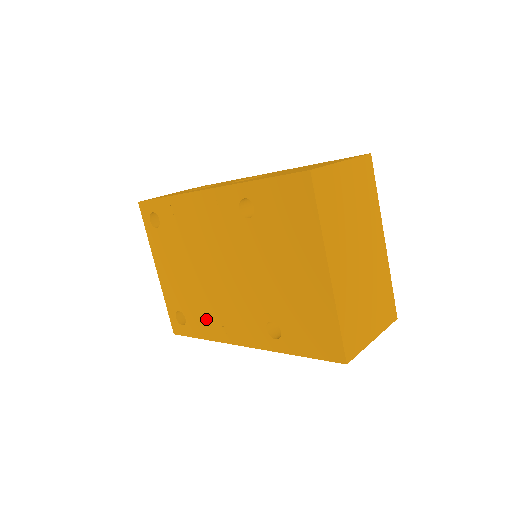
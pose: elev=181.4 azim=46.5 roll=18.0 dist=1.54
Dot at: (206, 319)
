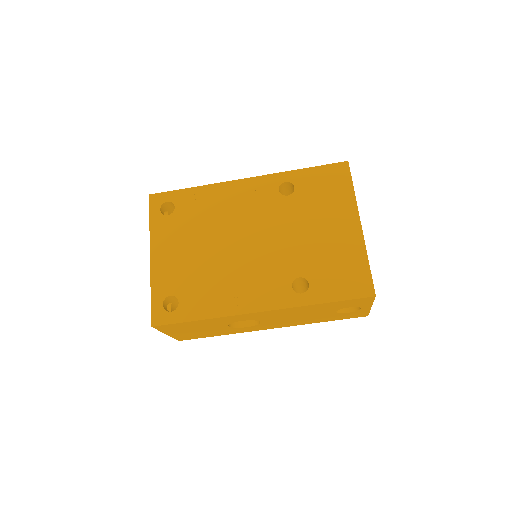
Dot at: (212, 295)
